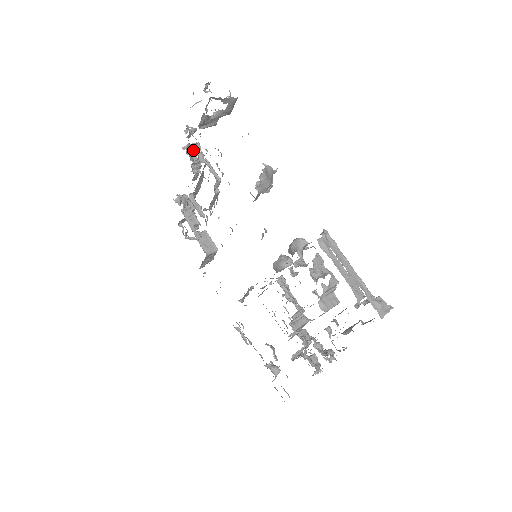
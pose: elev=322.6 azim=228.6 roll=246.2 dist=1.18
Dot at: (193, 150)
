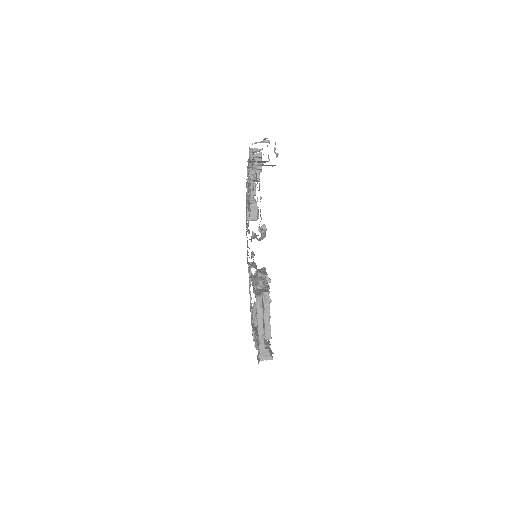
Dot at: (259, 156)
